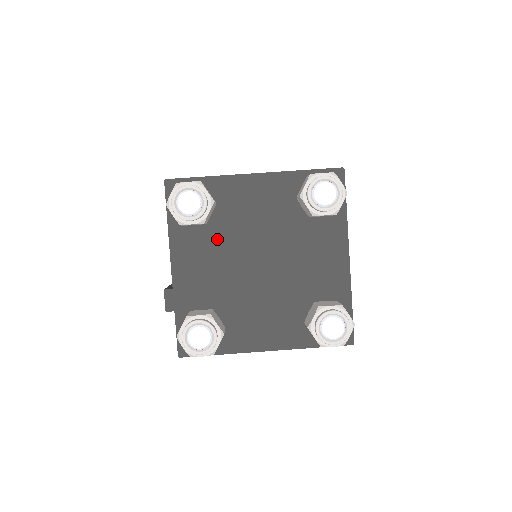
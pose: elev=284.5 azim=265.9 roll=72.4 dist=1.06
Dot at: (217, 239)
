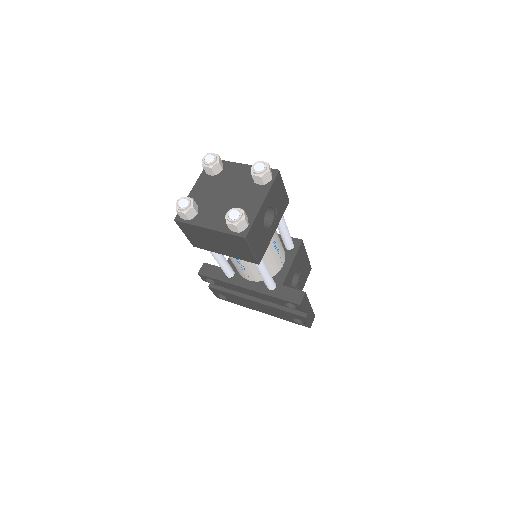
Dot at: (216, 182)
